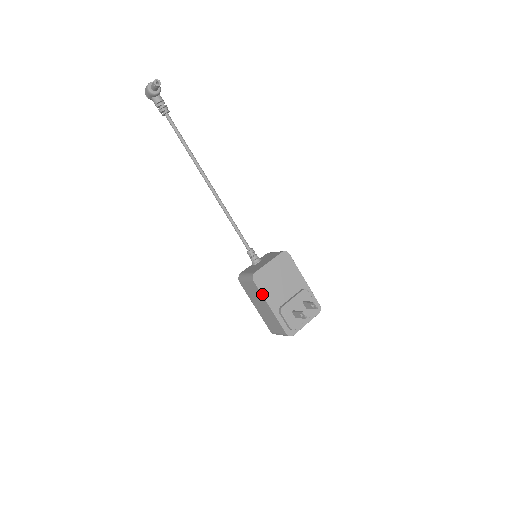
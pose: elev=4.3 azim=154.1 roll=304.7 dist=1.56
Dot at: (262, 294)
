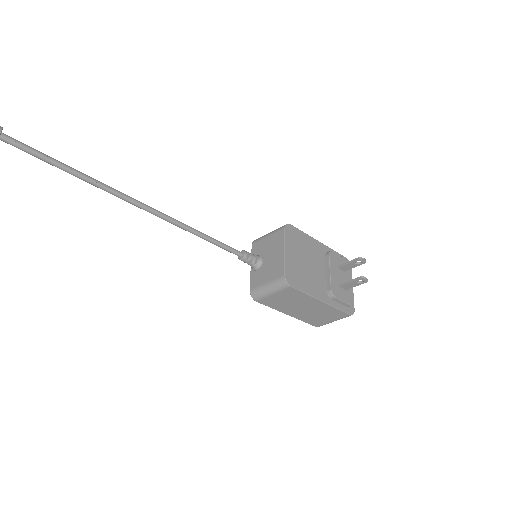
Dot at: (307, 294)
